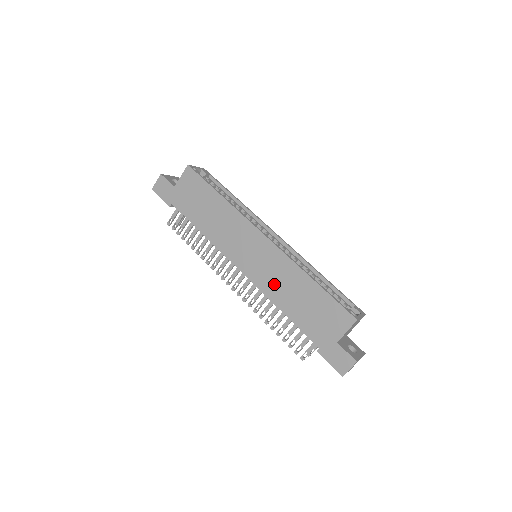
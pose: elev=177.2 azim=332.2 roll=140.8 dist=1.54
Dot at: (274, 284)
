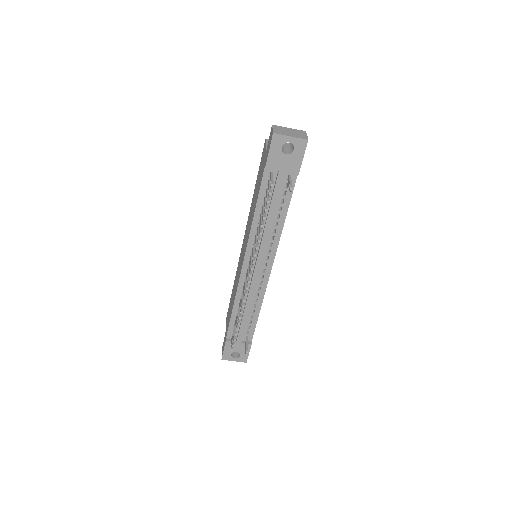
Dot at: (249, 226)
